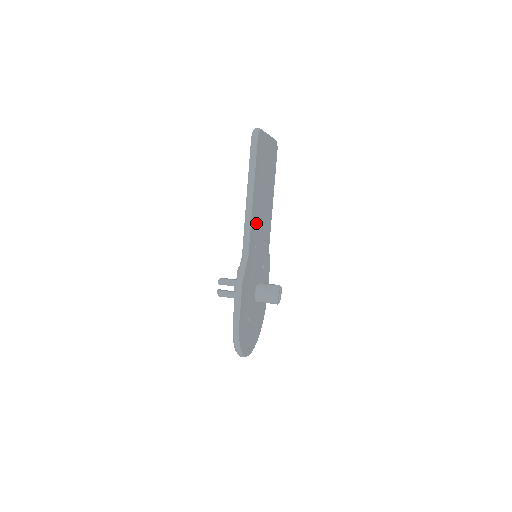
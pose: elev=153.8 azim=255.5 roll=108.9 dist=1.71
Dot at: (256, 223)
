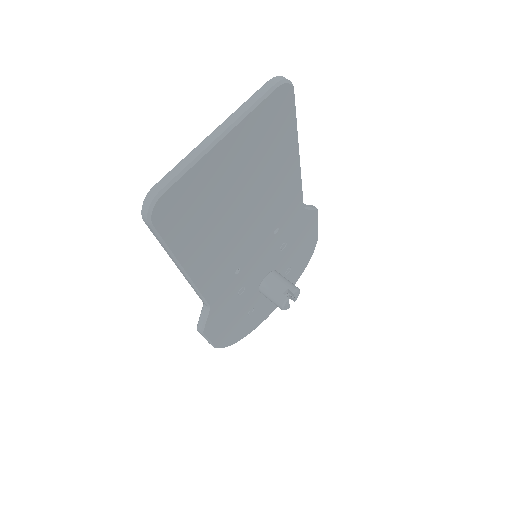
Dot at: (223, 263)
